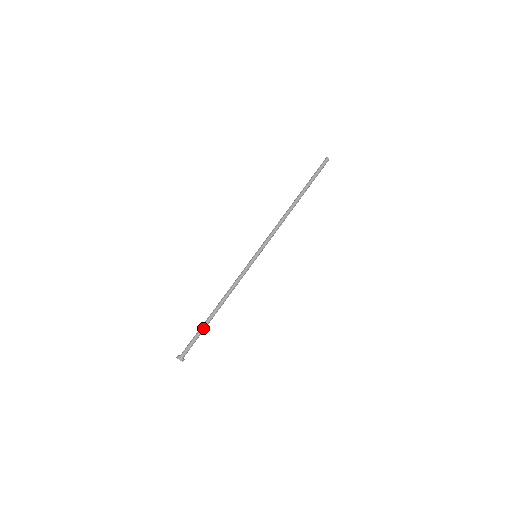
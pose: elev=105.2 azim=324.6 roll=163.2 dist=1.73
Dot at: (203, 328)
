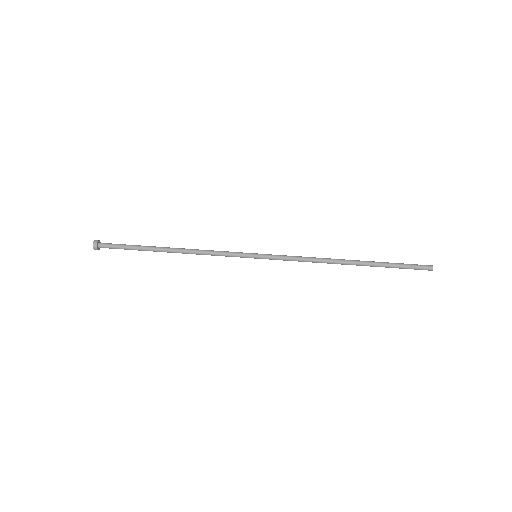
Dot at: (141, 249)
